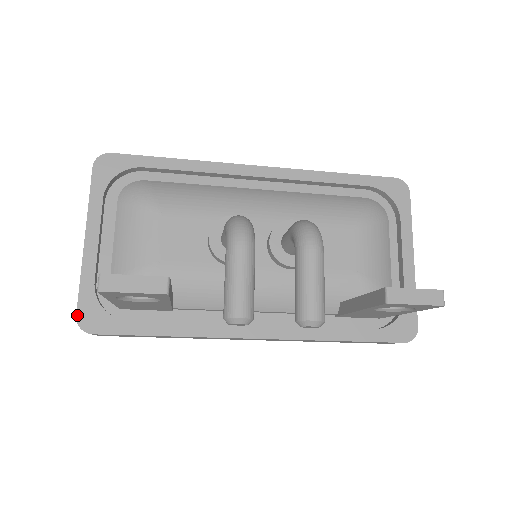
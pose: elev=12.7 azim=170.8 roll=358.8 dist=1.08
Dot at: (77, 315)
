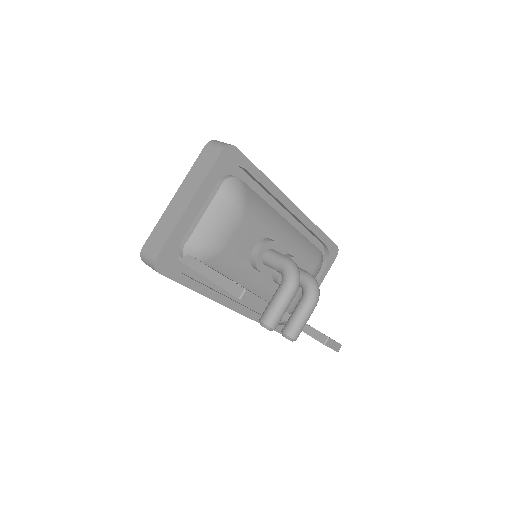
Dot at: (158, 257)
